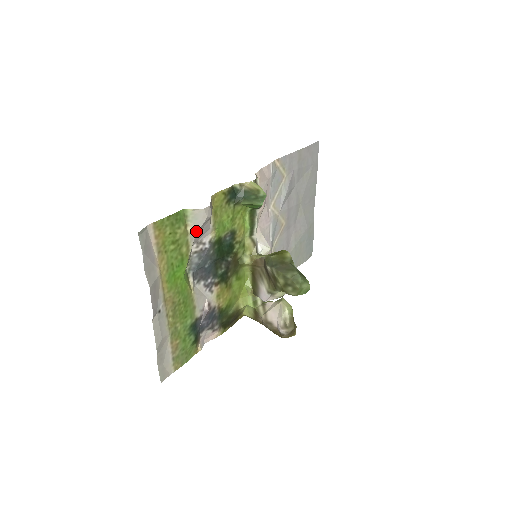
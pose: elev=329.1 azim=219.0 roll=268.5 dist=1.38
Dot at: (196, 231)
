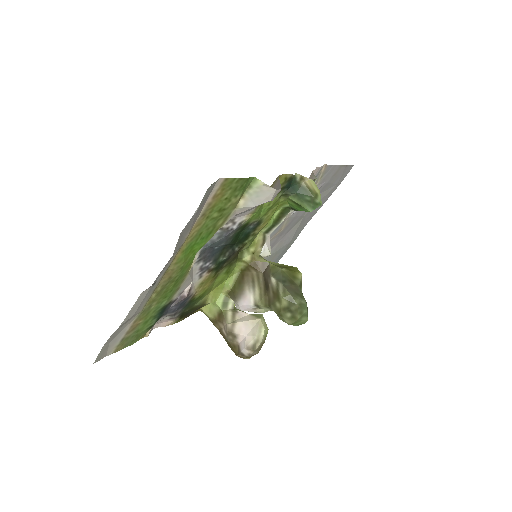
Dot at: (245, 208)
